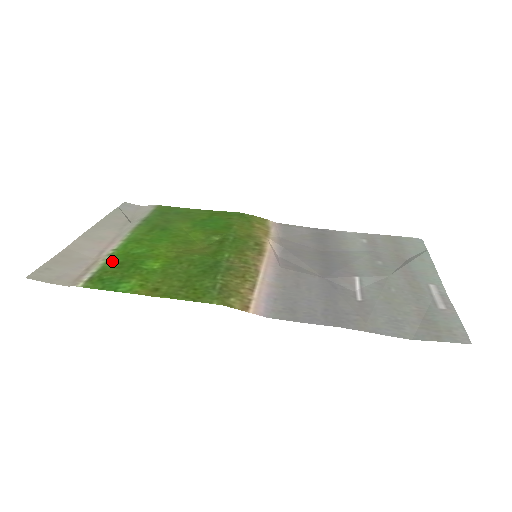
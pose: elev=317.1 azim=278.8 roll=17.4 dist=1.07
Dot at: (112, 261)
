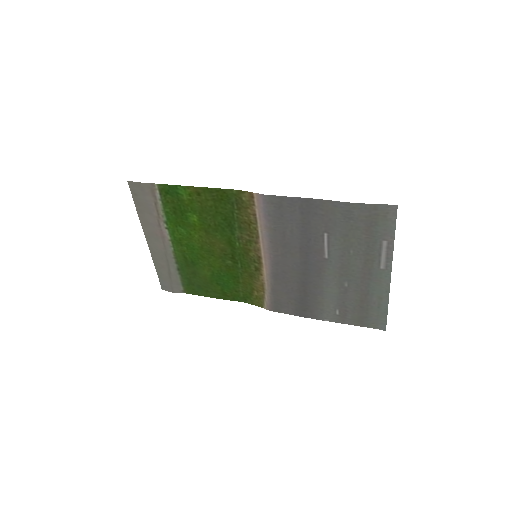
Dot at: (169, 214)
